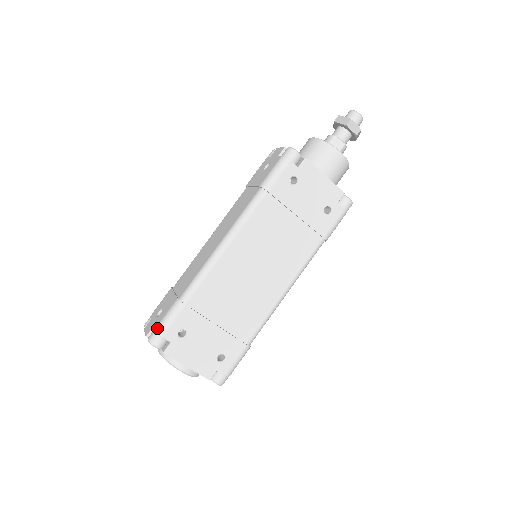
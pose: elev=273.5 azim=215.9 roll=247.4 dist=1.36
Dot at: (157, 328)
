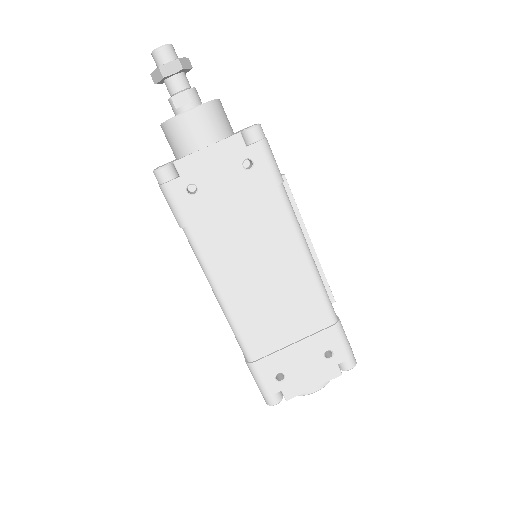
Dot at: (261, 393)
